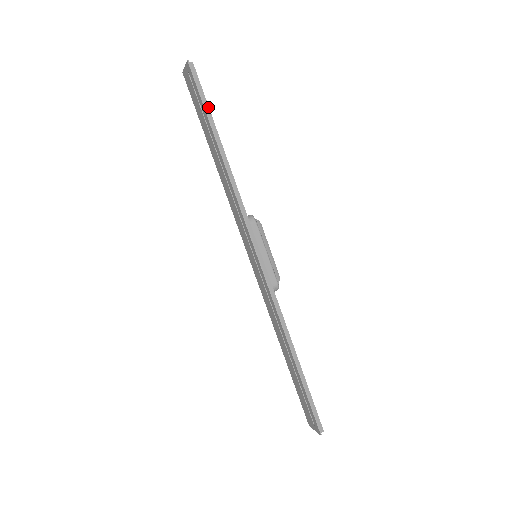
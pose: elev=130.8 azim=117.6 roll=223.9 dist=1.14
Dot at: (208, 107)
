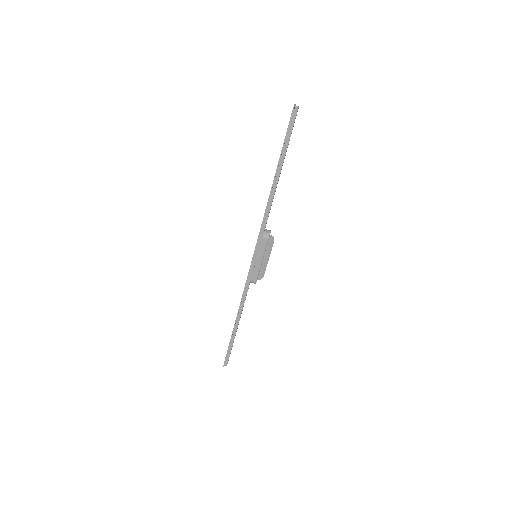
Dot at: (286, 150)
